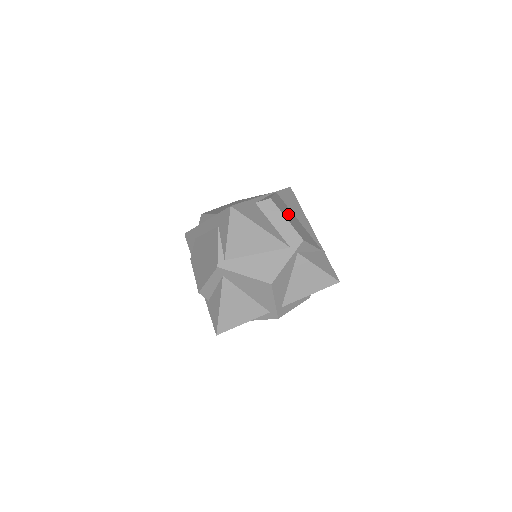
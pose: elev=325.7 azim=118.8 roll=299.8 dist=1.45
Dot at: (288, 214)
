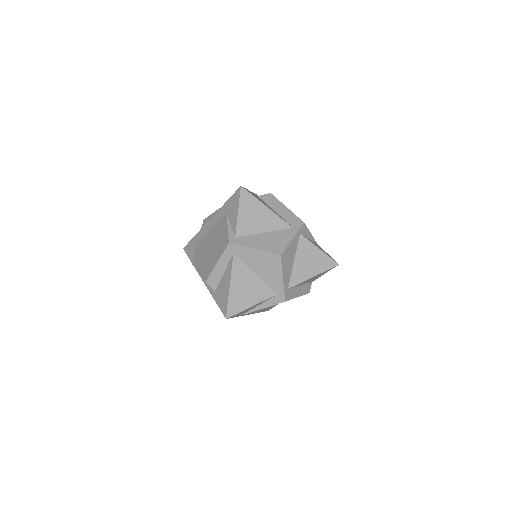
Dot at: occluded
